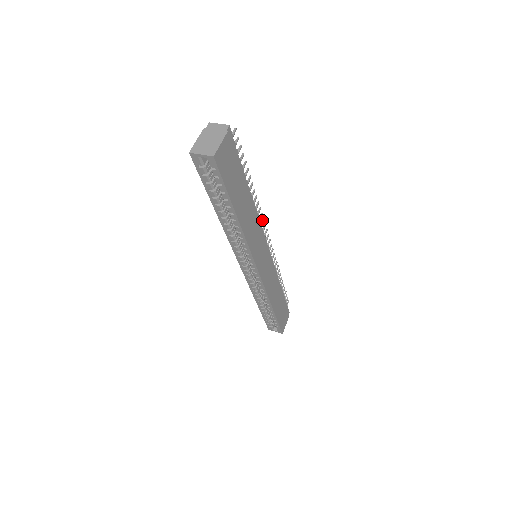
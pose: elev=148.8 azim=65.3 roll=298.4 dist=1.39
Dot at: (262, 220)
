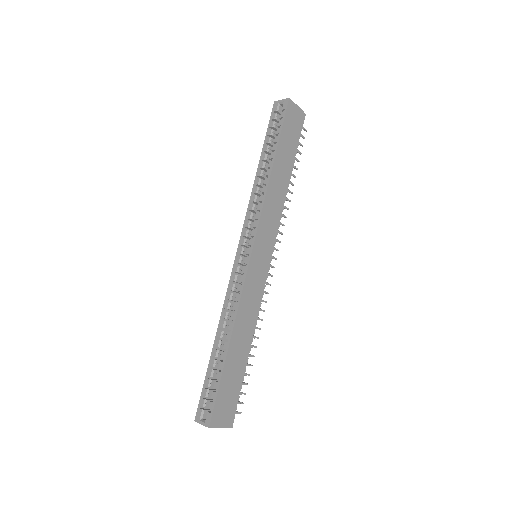
Dot at: (281, 232)
